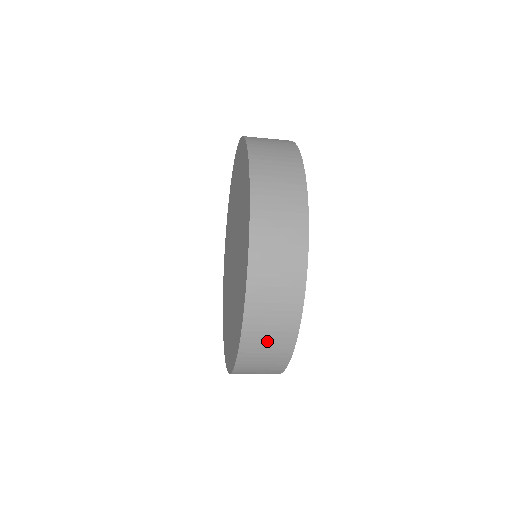
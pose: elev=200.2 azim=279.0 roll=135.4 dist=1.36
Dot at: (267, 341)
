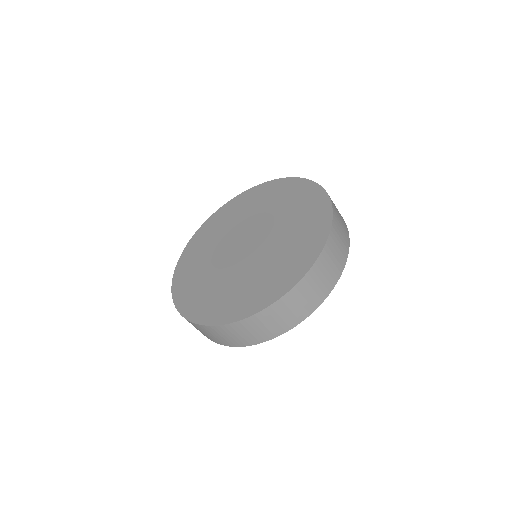
Dot at: (310, 292)
